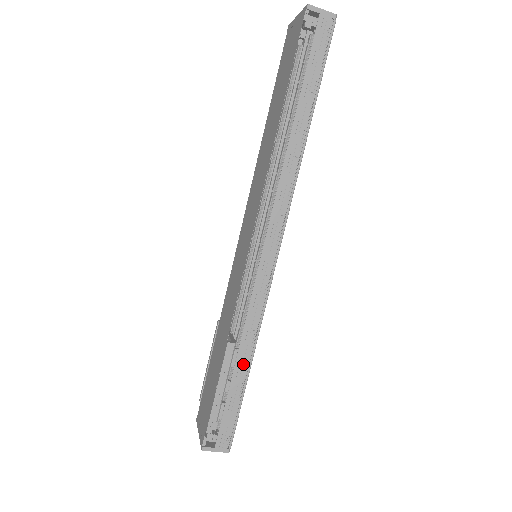
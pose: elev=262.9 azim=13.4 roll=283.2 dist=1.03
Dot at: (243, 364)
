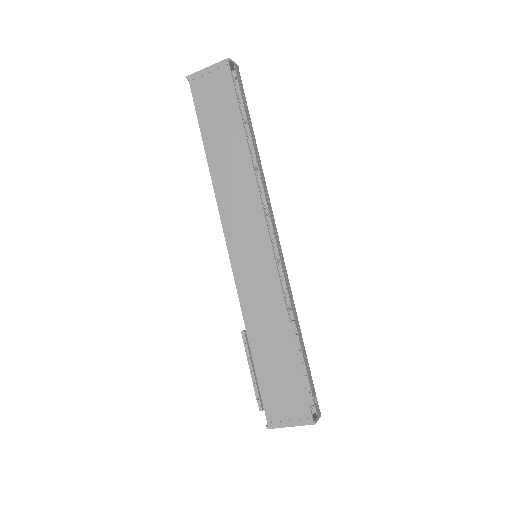
Dot at: (301, 336)
